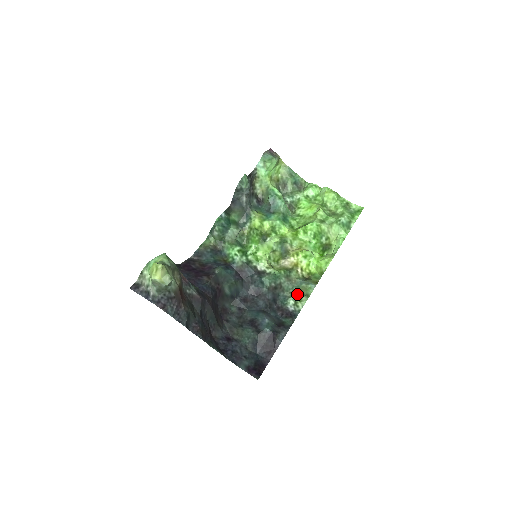
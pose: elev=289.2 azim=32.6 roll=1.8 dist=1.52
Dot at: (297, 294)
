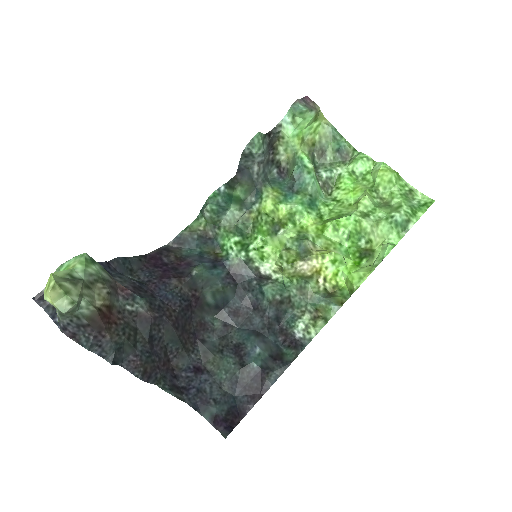
Dot at: (311, 315)
